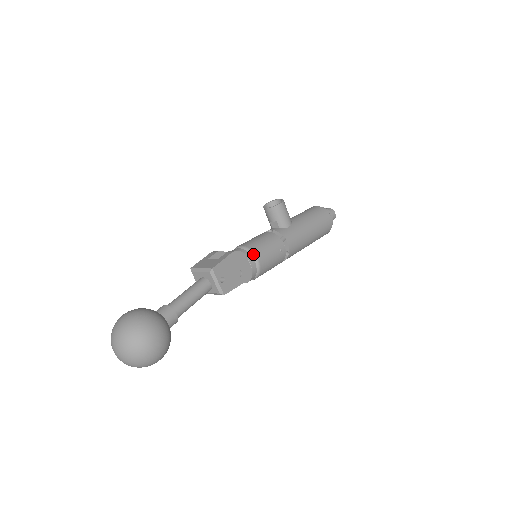
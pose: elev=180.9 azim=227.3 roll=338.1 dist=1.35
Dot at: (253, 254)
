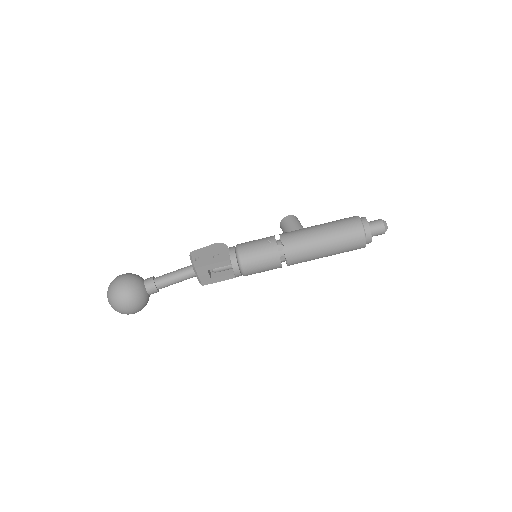
Dot at: (236, 245)
